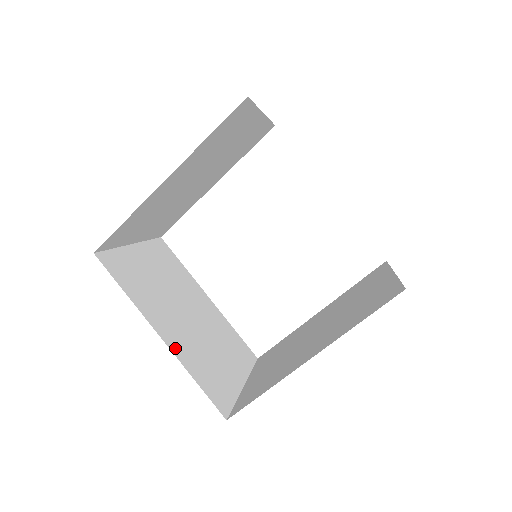
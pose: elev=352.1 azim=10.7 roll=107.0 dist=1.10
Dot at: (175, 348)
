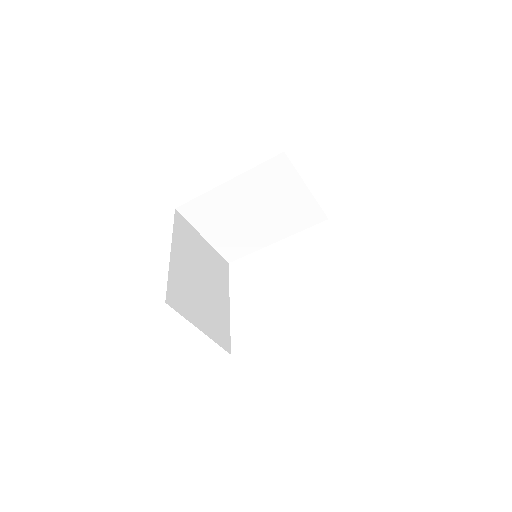
Dot at: occluded
